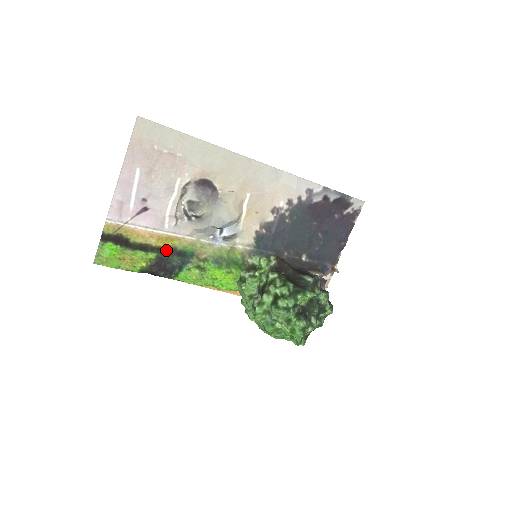
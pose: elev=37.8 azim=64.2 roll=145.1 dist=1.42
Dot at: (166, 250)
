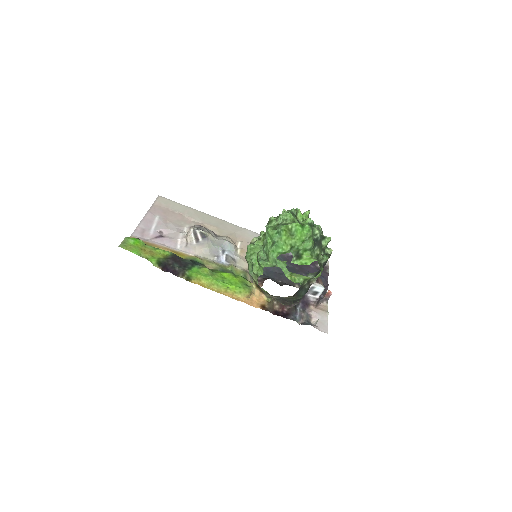
Dot at: occluded
